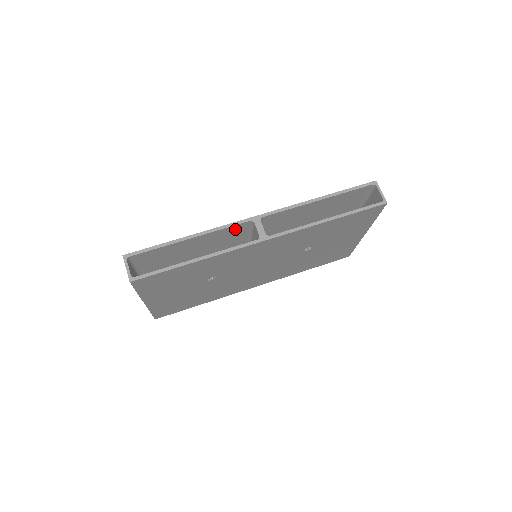
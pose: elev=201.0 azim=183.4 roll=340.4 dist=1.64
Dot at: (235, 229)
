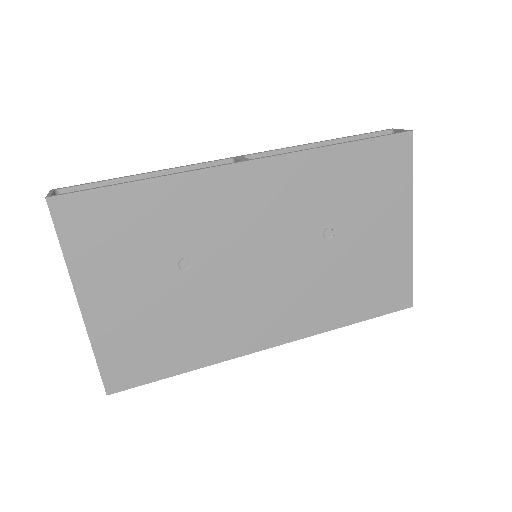
Dot at: occluded
